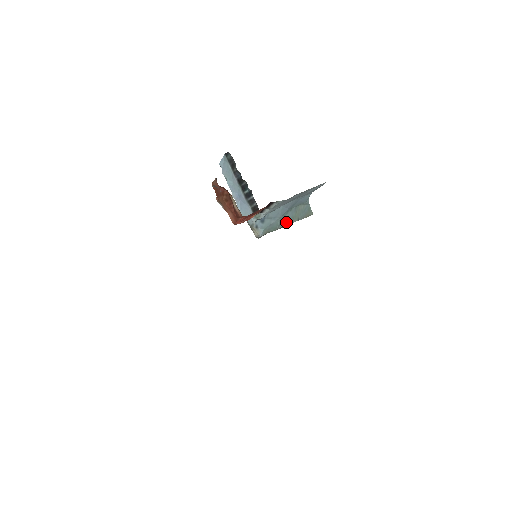
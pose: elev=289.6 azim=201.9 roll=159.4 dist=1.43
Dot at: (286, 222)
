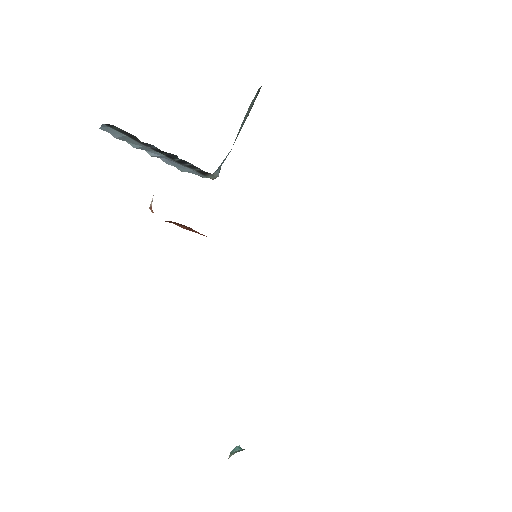
Dot at: occluded
